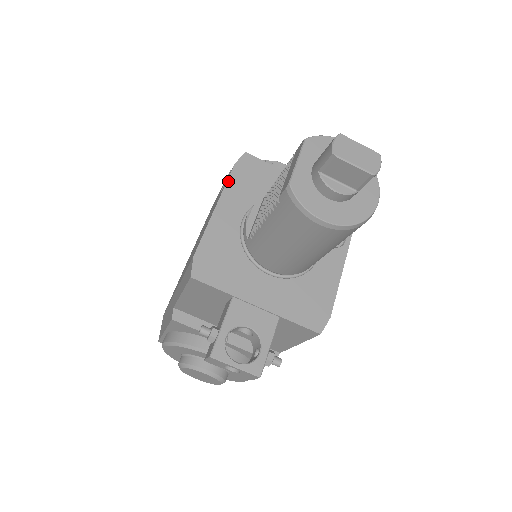
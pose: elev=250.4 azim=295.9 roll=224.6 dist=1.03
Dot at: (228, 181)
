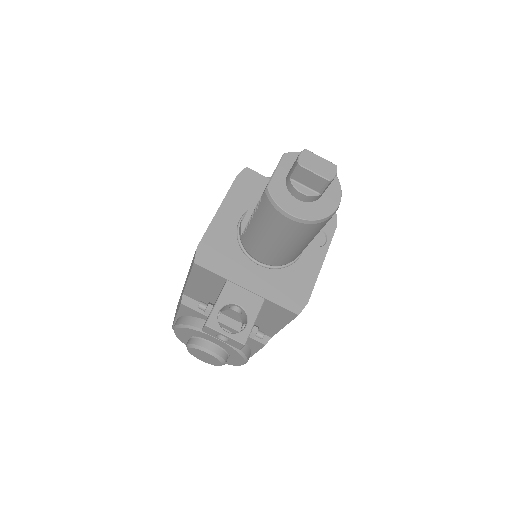
Dot at: (230, 189)
